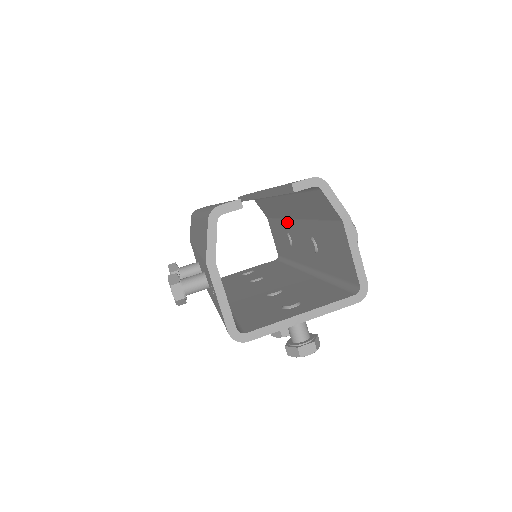
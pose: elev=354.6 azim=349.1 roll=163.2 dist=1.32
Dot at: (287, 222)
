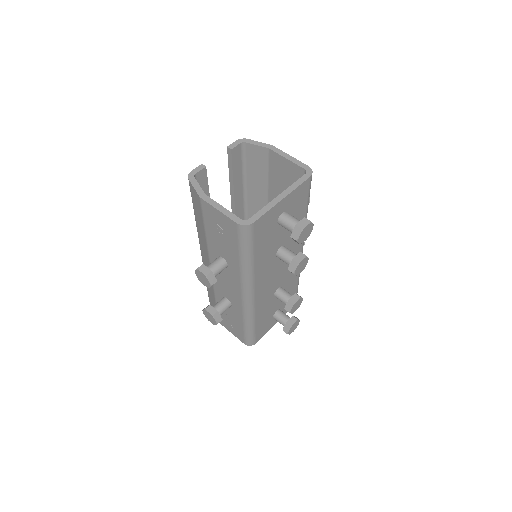
Dot at: occluded
